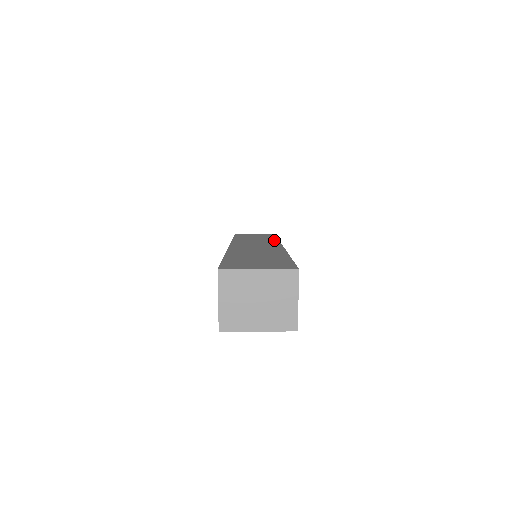
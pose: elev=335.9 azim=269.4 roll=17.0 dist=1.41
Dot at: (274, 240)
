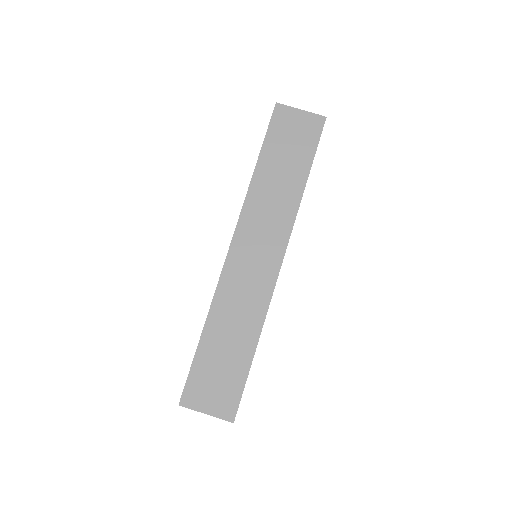
Dot at: (293, 209)
